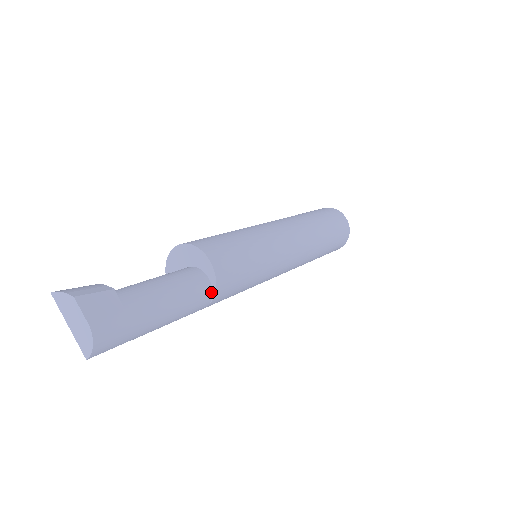
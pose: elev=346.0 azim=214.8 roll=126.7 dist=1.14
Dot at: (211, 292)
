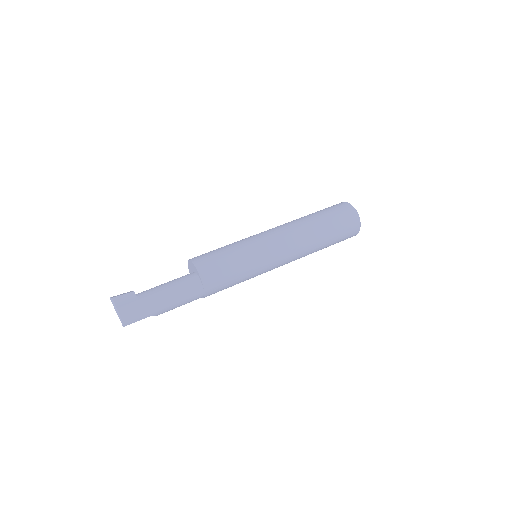
Dot at: (201, 284)
